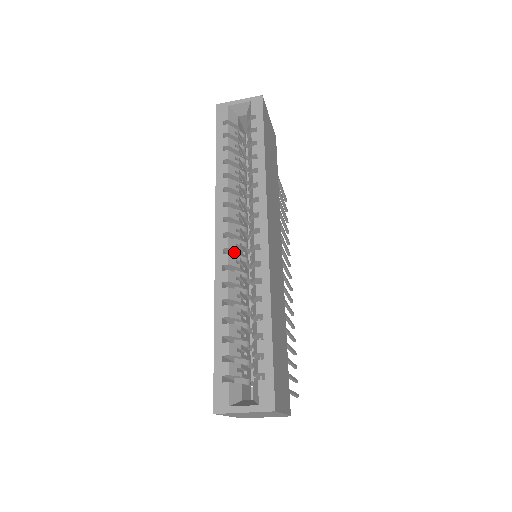
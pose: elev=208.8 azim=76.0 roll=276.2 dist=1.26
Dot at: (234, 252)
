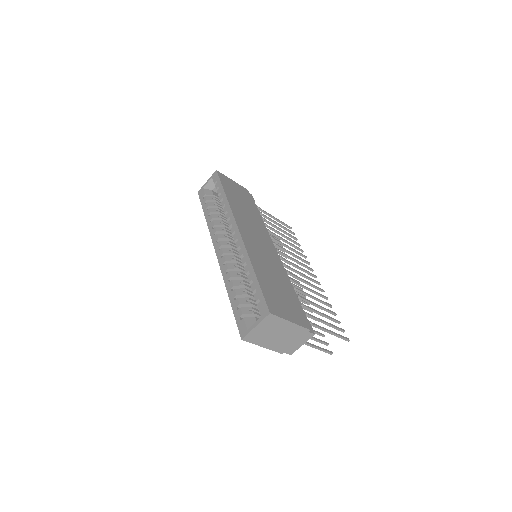
Dot at: occluded
